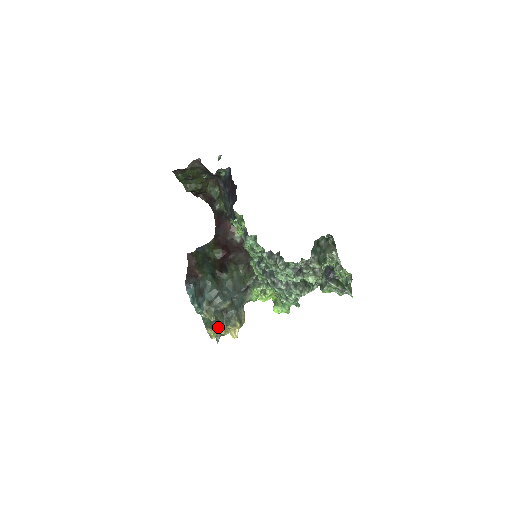
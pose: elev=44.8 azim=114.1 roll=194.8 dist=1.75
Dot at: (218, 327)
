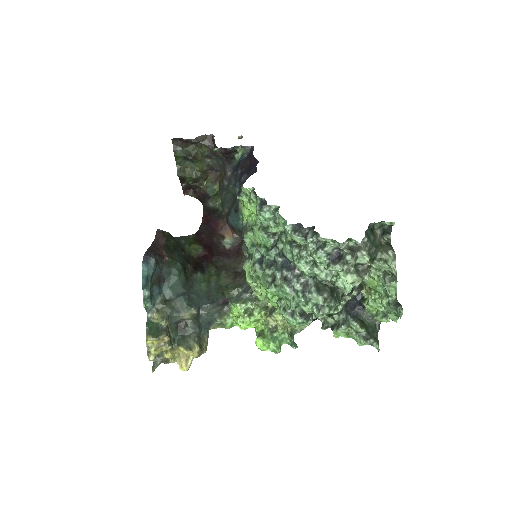
Dot at: (166, 340)
